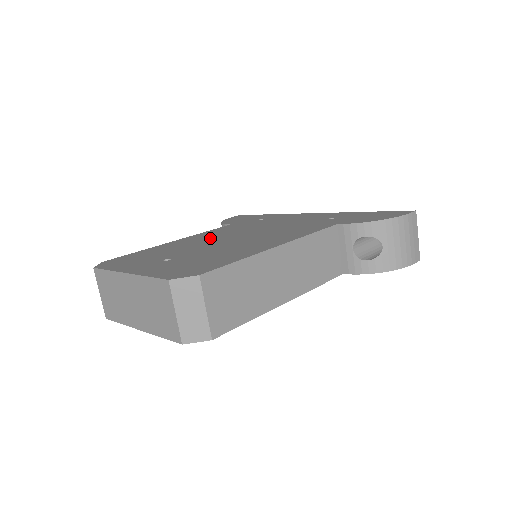
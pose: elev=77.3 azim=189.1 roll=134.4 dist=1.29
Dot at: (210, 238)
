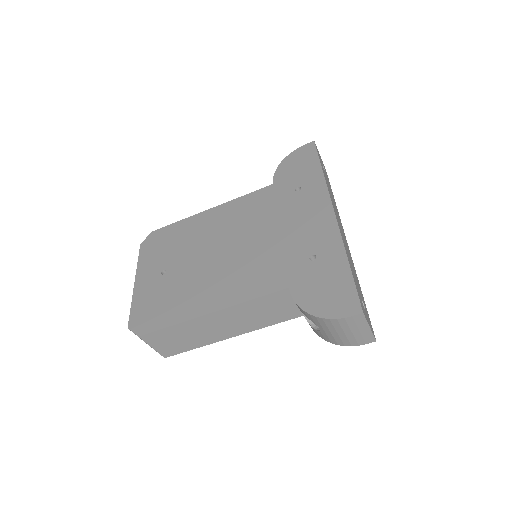
Dot at: (222, 229)
